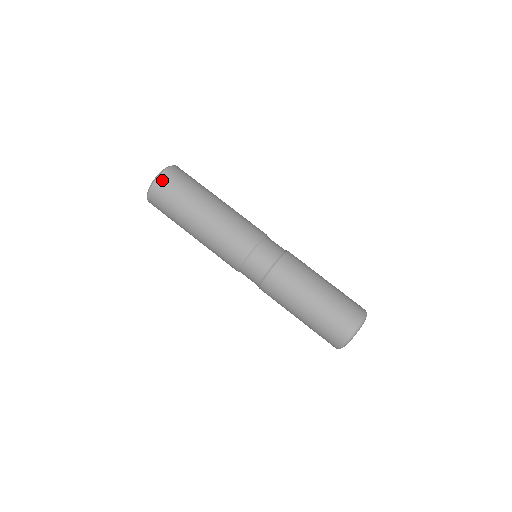
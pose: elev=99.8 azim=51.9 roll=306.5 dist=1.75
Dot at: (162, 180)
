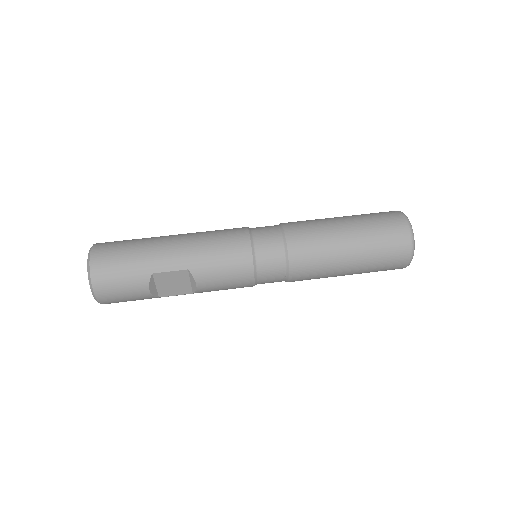
Dot at: (102, 243)
